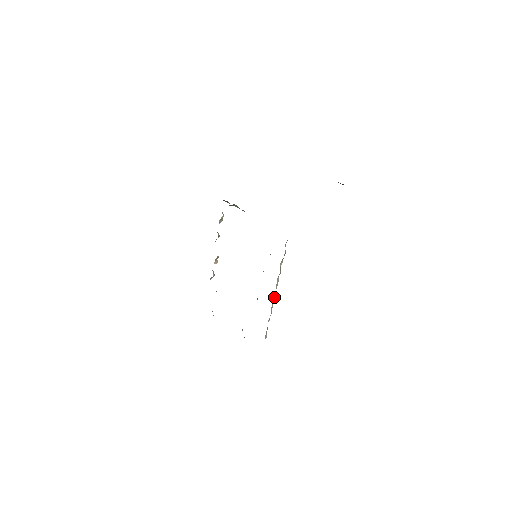
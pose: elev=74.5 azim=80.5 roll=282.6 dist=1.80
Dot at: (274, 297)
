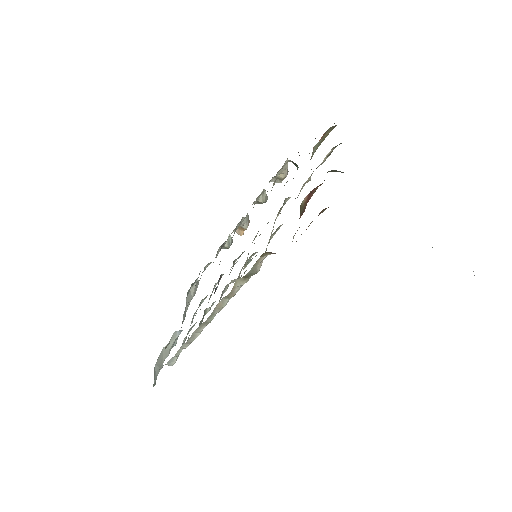
Dot at: (205, 321)
